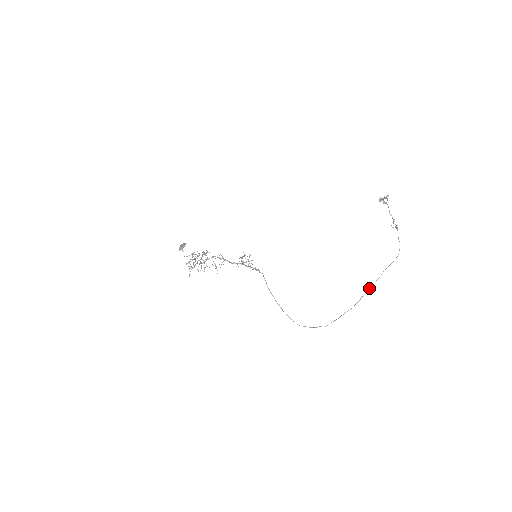
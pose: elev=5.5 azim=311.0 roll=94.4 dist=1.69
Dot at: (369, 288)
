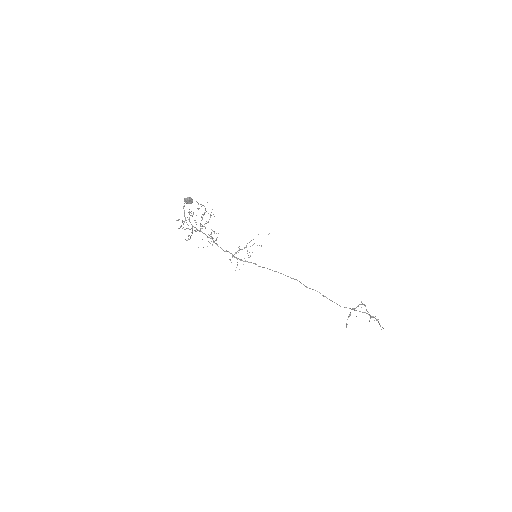
Dot at: occluded
